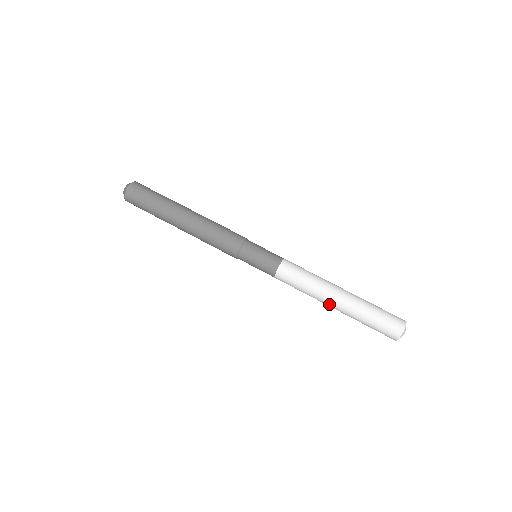
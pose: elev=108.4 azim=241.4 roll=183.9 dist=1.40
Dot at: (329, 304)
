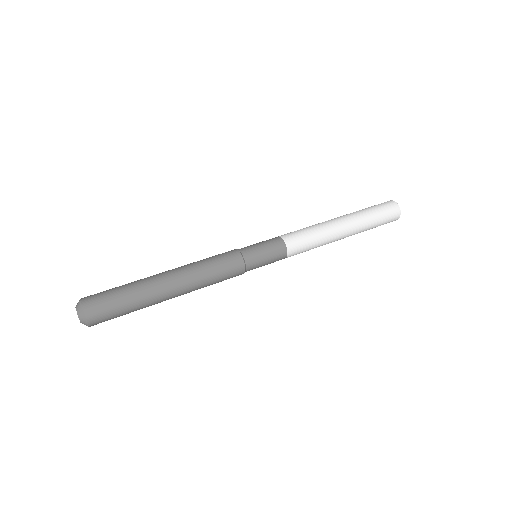
Dot at: (341, 229)
